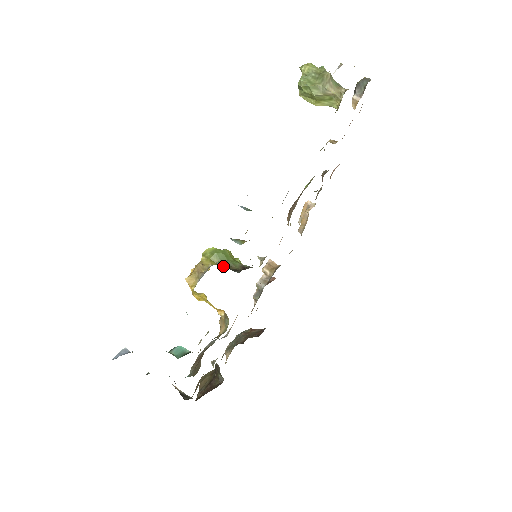
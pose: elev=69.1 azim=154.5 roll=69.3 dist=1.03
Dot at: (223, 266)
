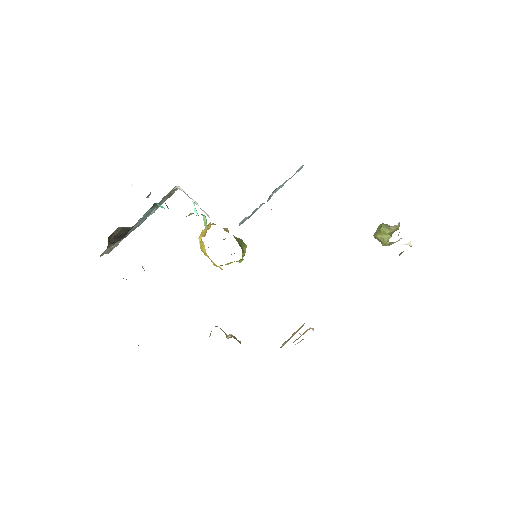
Dot at: occluded
